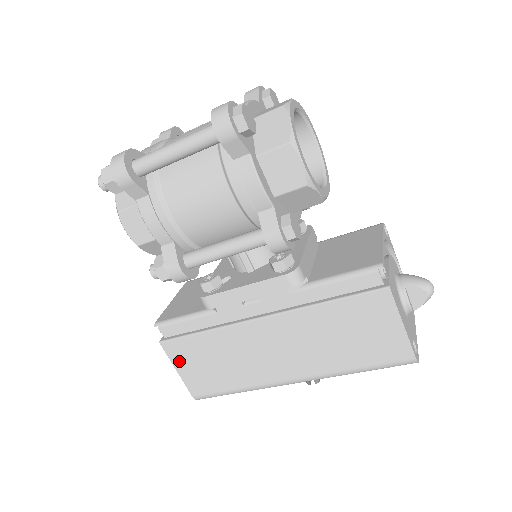
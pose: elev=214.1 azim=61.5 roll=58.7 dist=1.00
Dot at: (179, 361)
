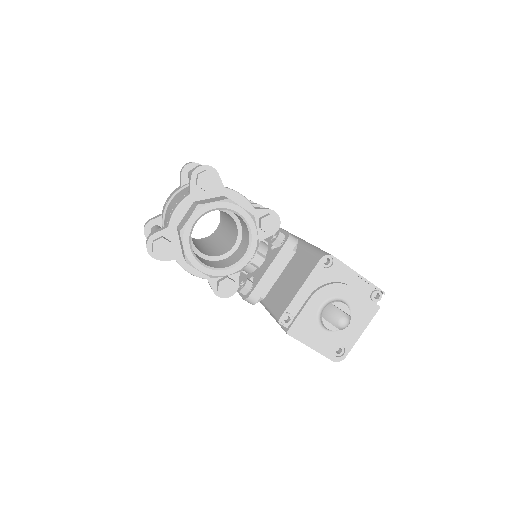
Dot at: occluded
